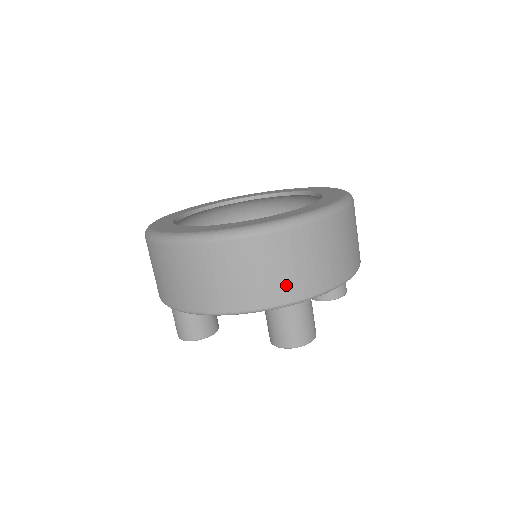
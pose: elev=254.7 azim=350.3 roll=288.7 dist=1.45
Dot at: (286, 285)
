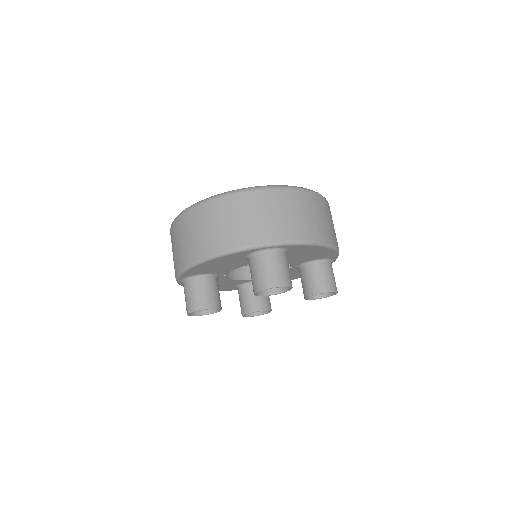
Dot at: (259, 230)
